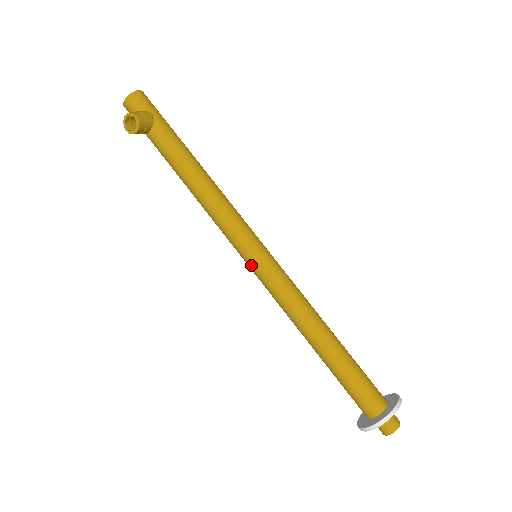
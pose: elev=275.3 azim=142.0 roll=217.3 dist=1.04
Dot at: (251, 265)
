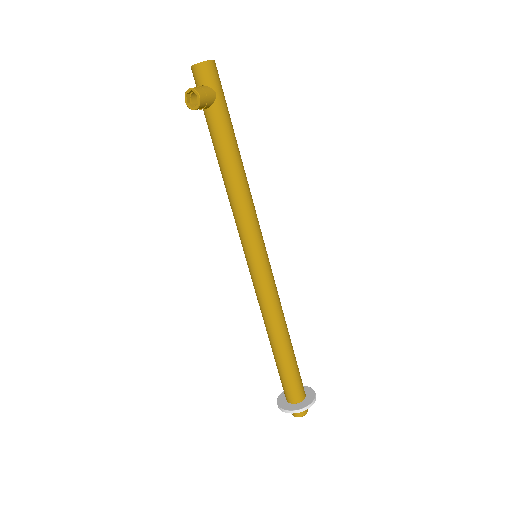
Dot at: (249, 264)
